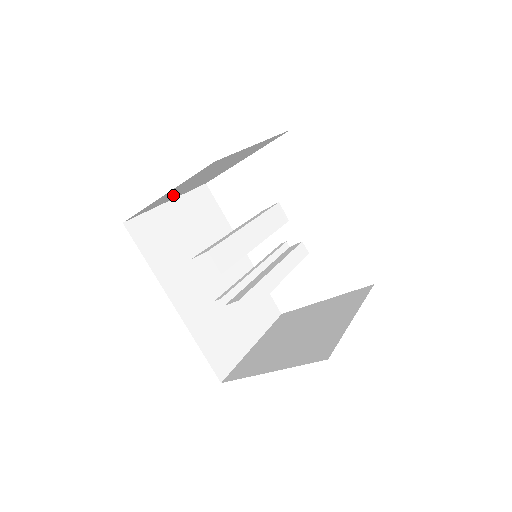
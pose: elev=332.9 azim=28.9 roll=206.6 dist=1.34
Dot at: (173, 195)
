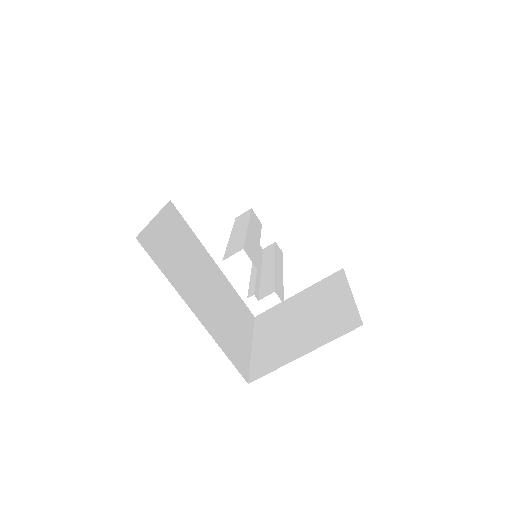
Dot at: occluded
